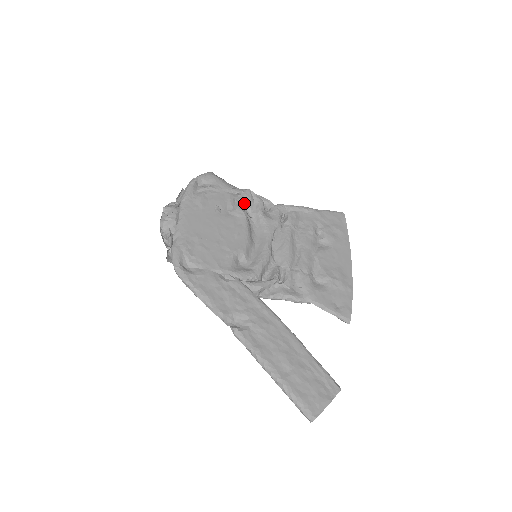
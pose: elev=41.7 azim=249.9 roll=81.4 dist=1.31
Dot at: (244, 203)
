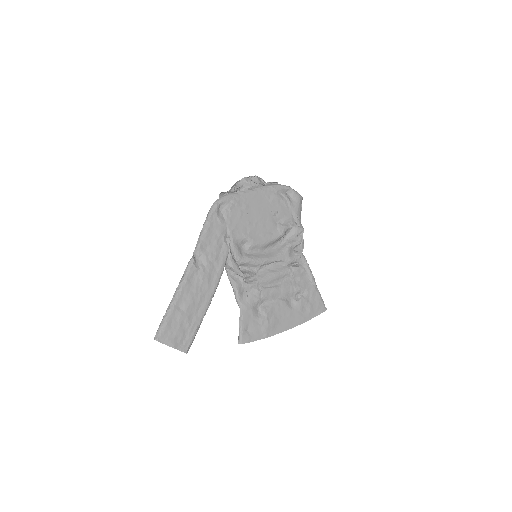
Dot at: (291, 230)
